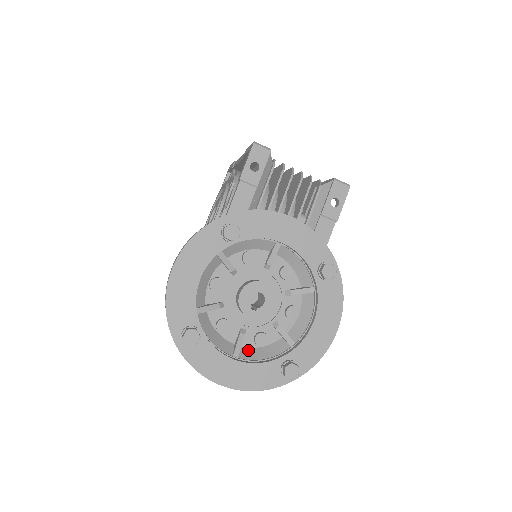
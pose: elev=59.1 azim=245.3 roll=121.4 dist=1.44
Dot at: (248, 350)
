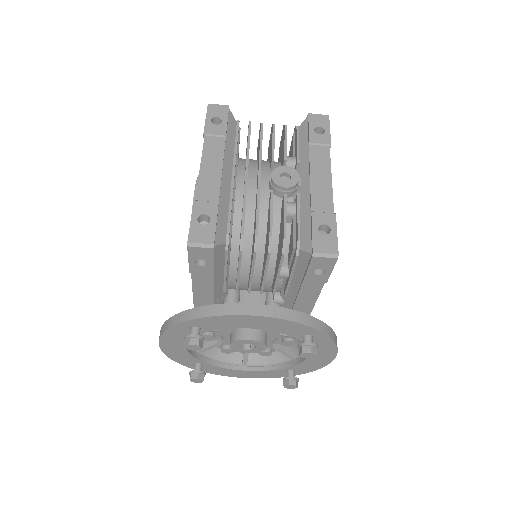
Dot at: (256, 356)
